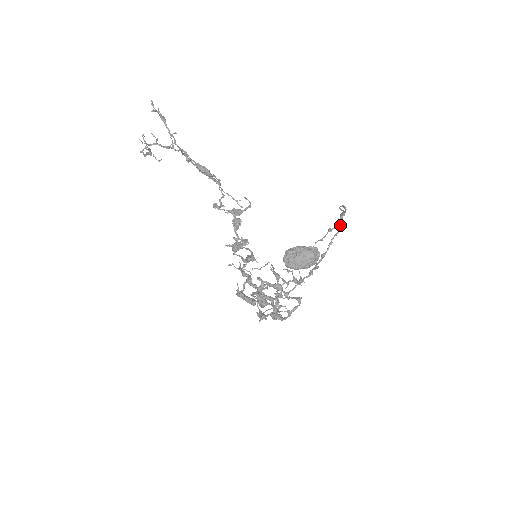
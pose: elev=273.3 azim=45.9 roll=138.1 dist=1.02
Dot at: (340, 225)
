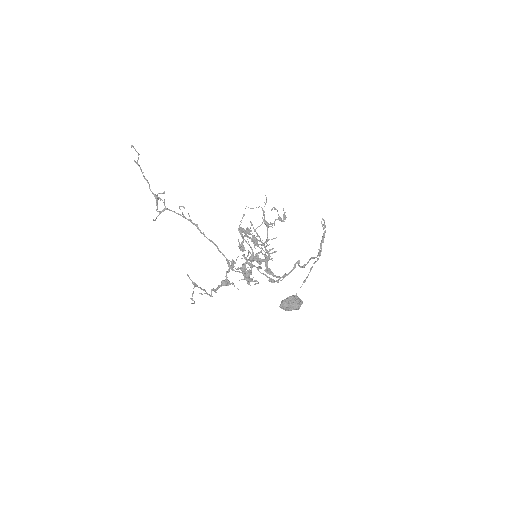
Dot at: (319, 254)
